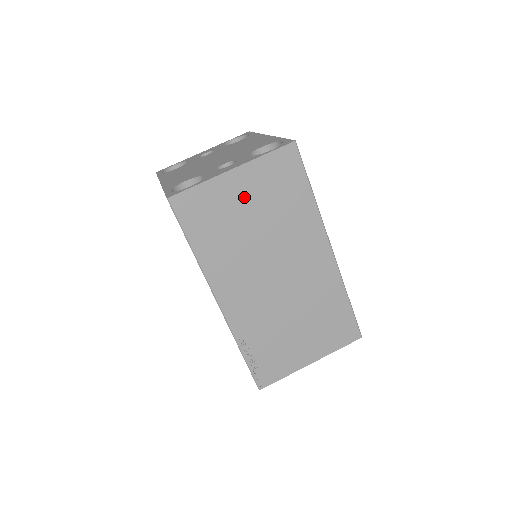
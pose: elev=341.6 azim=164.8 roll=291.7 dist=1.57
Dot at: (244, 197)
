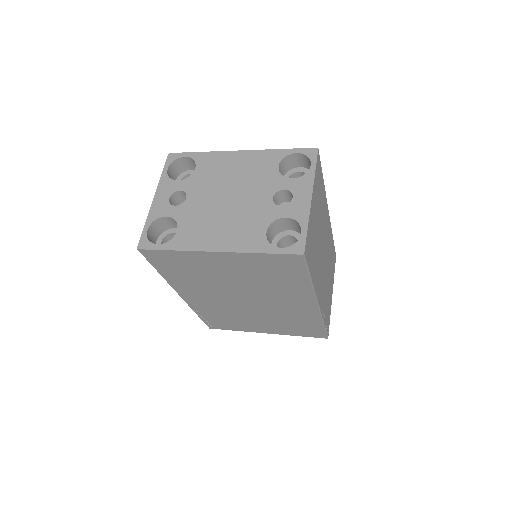
Dot at: (315, 214)
